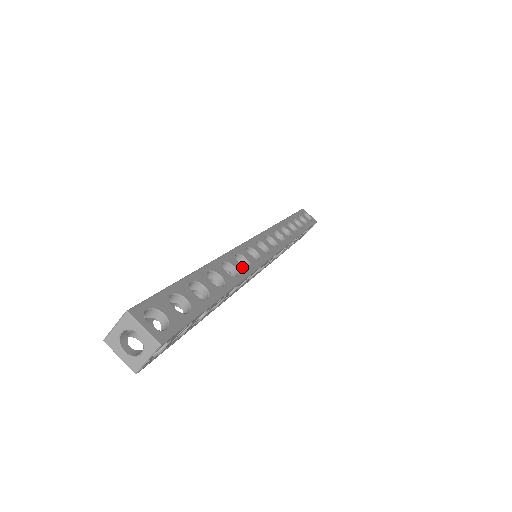
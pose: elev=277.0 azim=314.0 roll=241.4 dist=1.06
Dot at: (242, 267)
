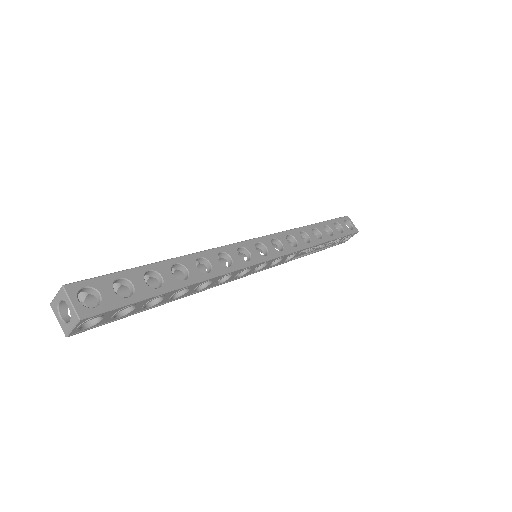
Dot at: (220, 265)
